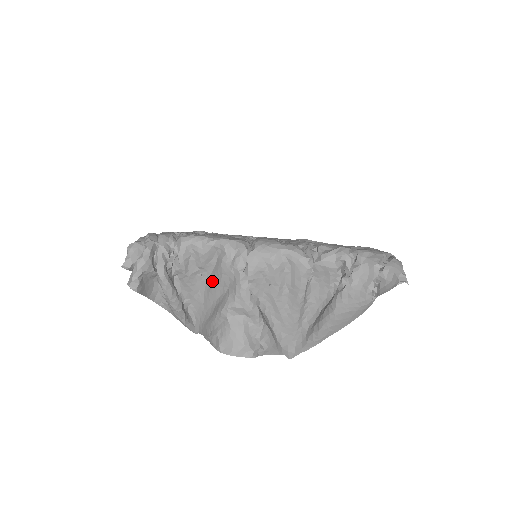
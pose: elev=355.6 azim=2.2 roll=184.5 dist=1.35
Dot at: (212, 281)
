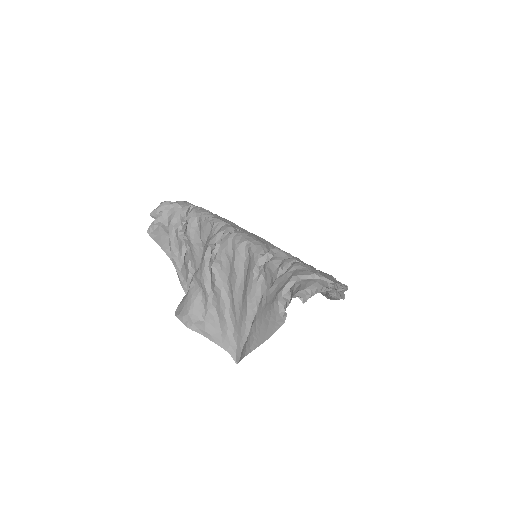
Dot at: occluded
